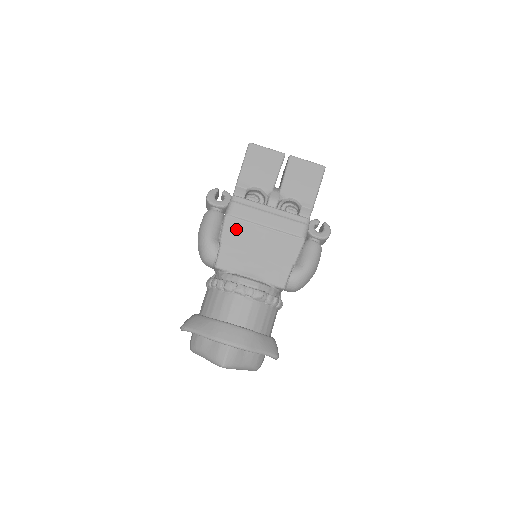
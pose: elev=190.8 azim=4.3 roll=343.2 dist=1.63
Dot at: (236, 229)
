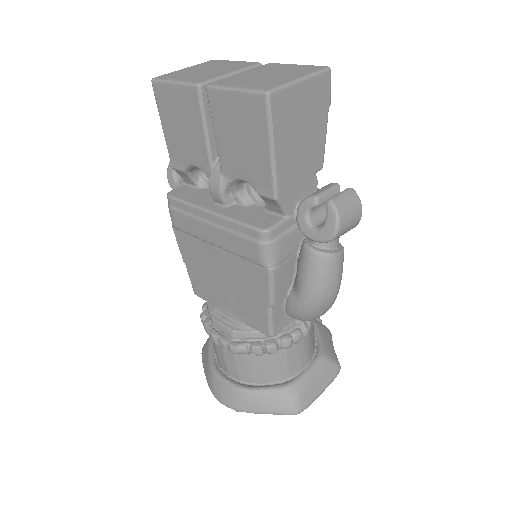
Dot at: (189, 247)
